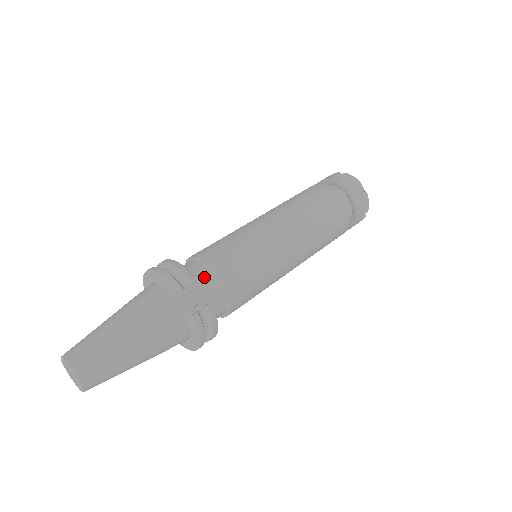
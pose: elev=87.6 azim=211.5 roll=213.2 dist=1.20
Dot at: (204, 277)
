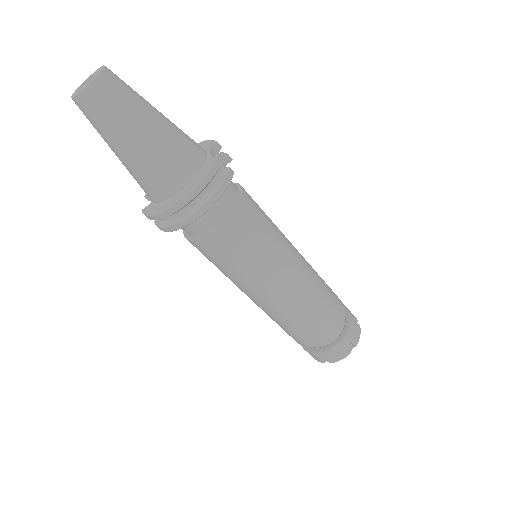
Dot at: occluded
